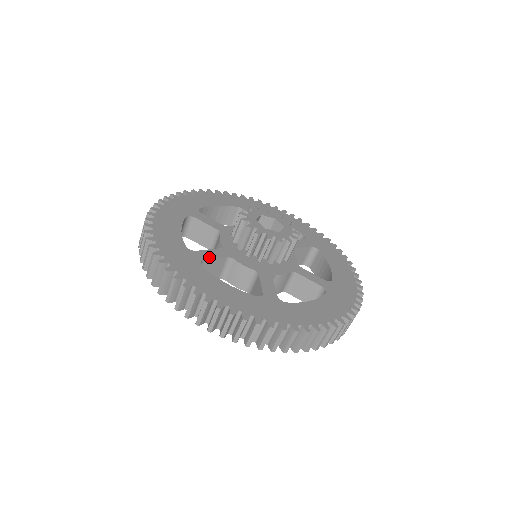
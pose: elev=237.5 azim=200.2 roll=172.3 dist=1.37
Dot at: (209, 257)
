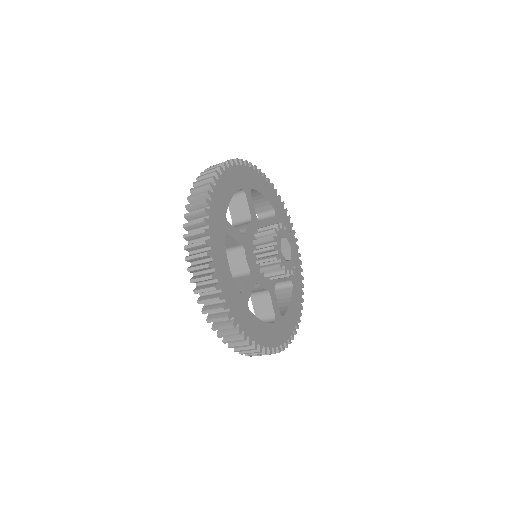
Dot at: (249, 294)
